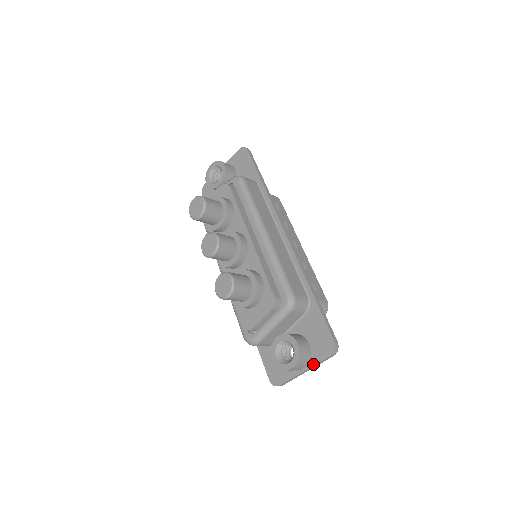
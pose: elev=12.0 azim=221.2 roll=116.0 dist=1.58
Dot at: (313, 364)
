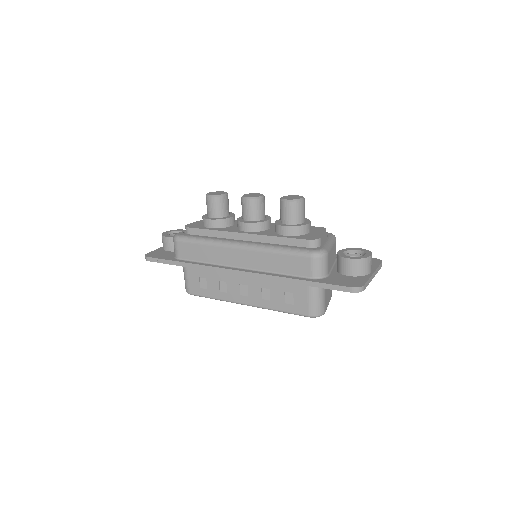
Dot at: (375, 268)
